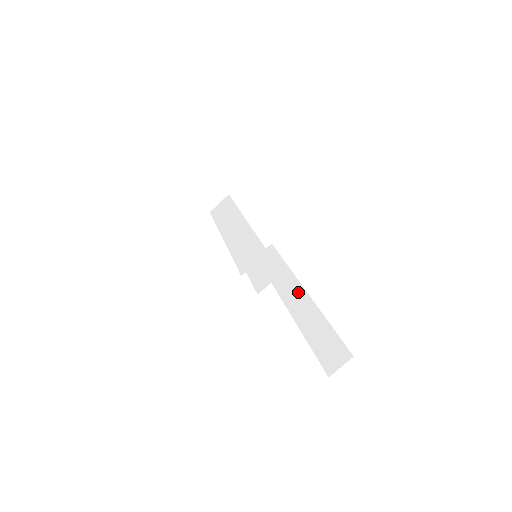
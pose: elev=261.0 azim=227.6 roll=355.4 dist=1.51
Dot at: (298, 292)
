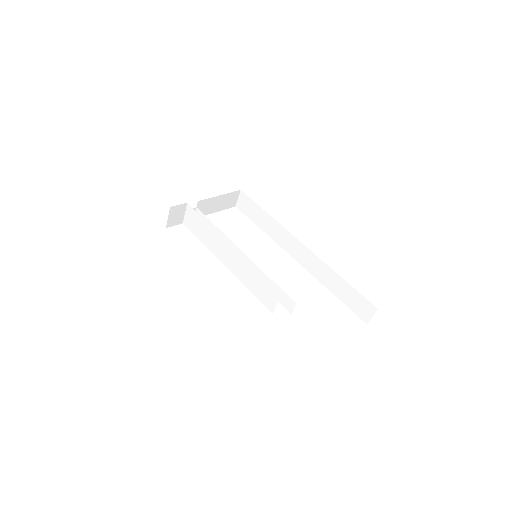
Dot at: (300, 248)
